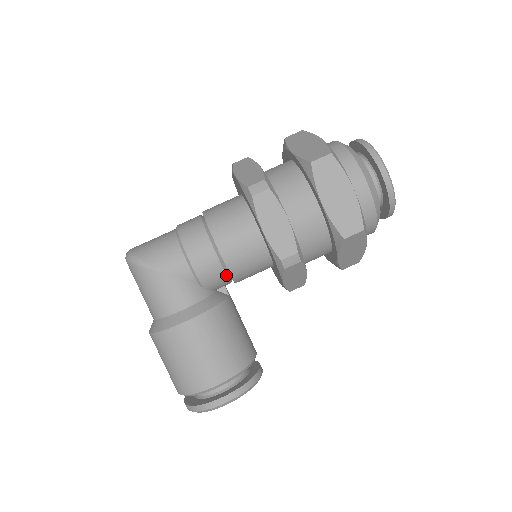
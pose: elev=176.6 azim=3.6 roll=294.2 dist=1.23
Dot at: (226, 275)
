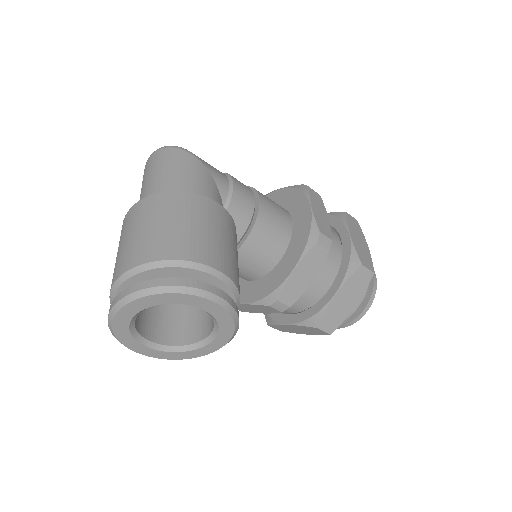
Dot at: (248, 225)
